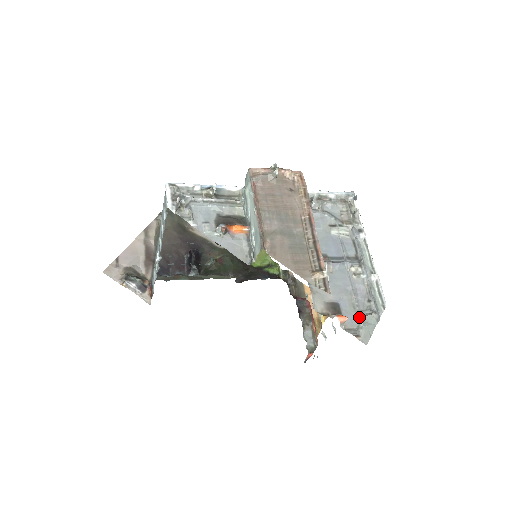
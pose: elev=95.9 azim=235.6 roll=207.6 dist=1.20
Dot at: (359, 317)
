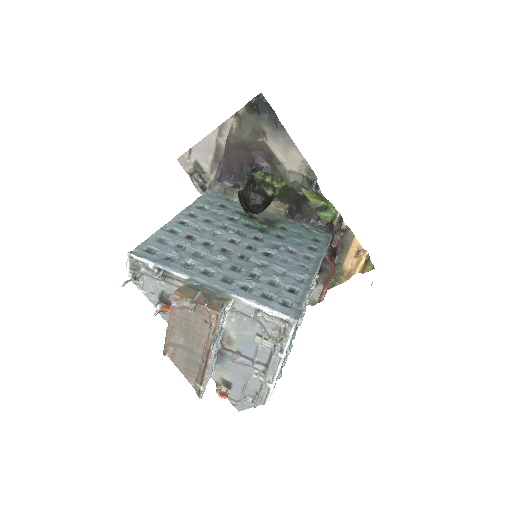
Dot at: (241, 398)
